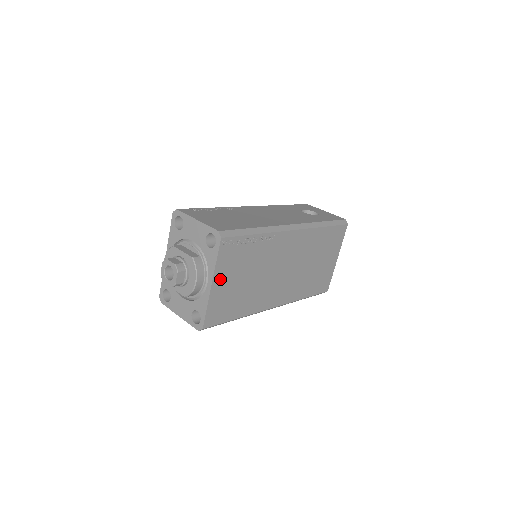
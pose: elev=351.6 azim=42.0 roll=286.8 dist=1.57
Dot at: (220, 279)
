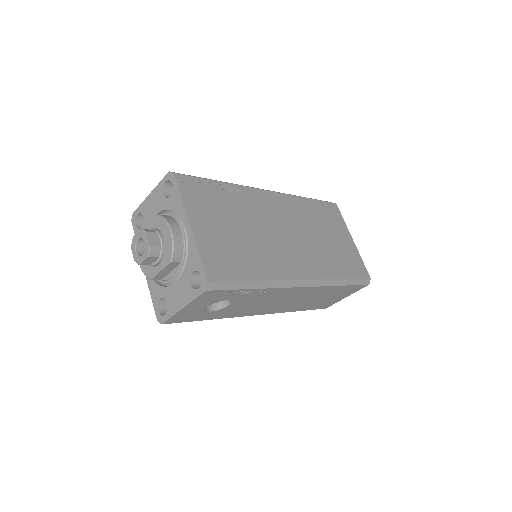
Dot at: (199, 221)
